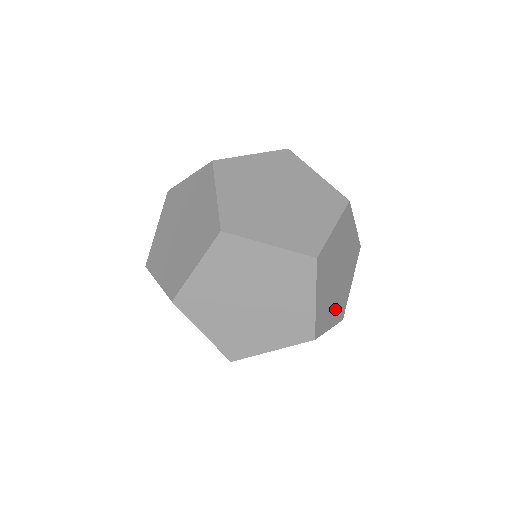
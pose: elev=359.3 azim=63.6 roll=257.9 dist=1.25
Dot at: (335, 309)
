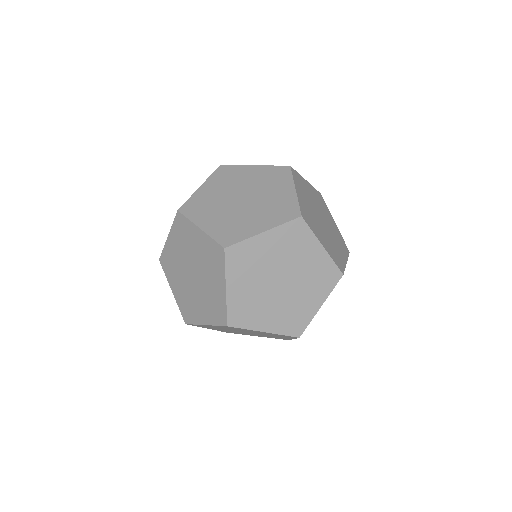
Dot at: (276, 317)
